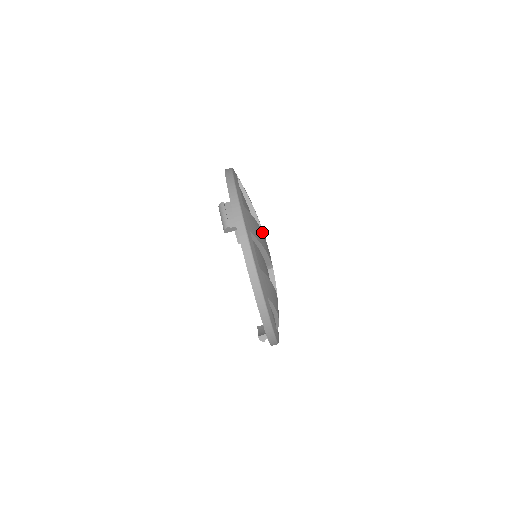
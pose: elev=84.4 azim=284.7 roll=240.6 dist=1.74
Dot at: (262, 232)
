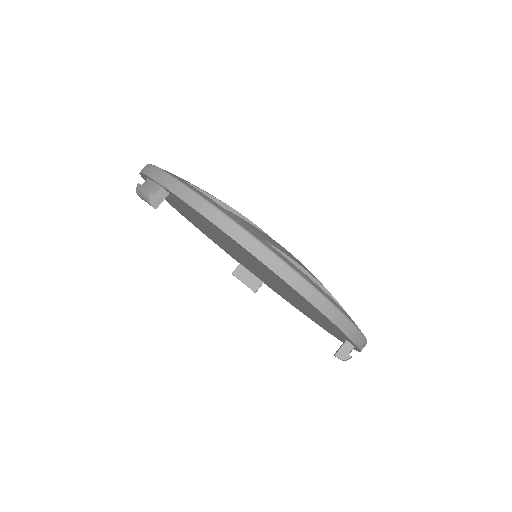
Dot at: occluded
